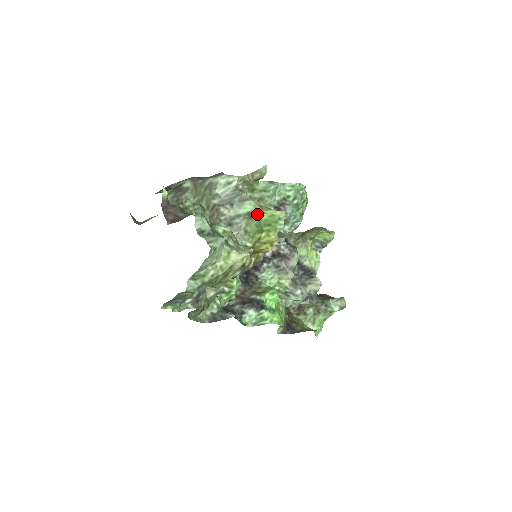
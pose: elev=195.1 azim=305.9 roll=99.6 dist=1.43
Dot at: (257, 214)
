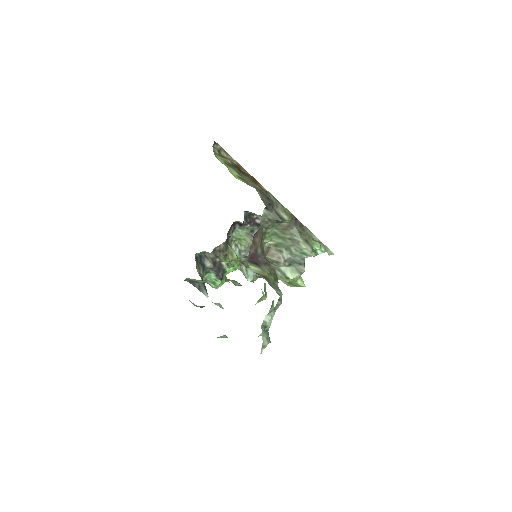
Dot at: (293, 281)
